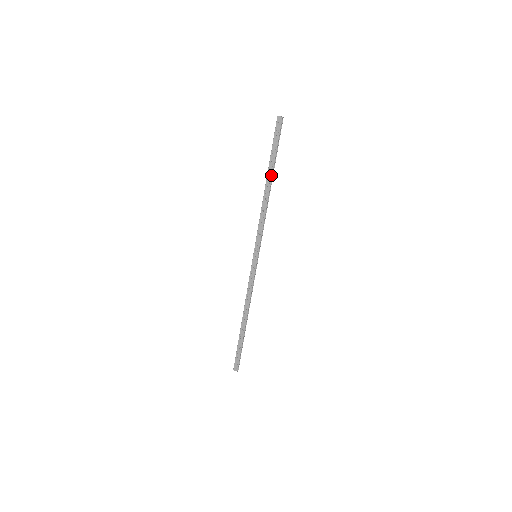
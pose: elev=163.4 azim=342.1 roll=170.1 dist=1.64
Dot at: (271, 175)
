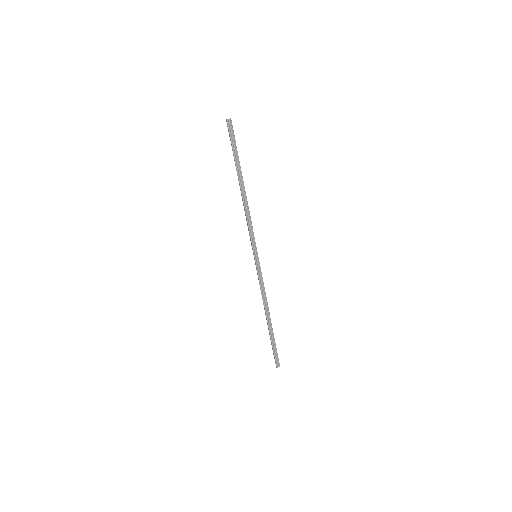
Dot at: (238, 177)
